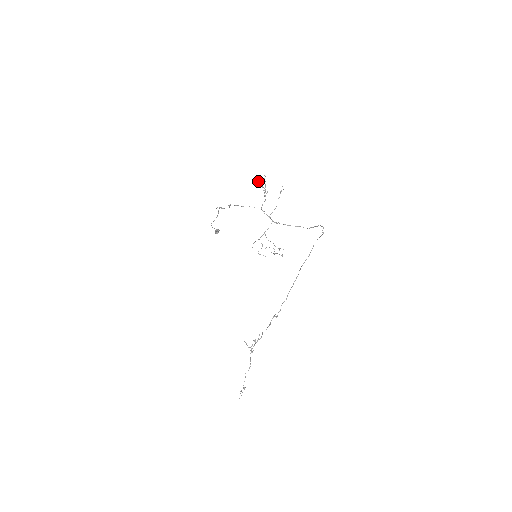
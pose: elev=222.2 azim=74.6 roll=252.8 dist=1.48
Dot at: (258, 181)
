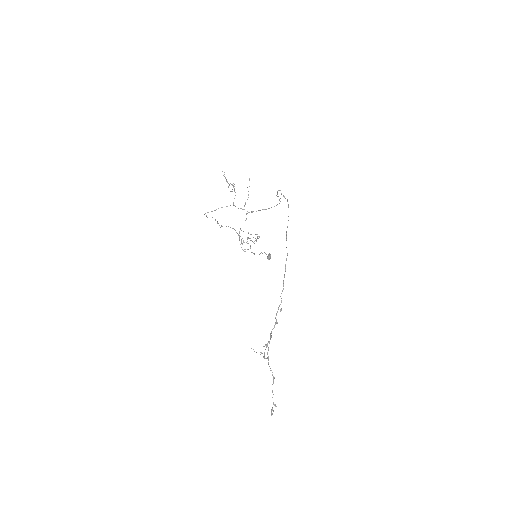
Dot at: occluded
